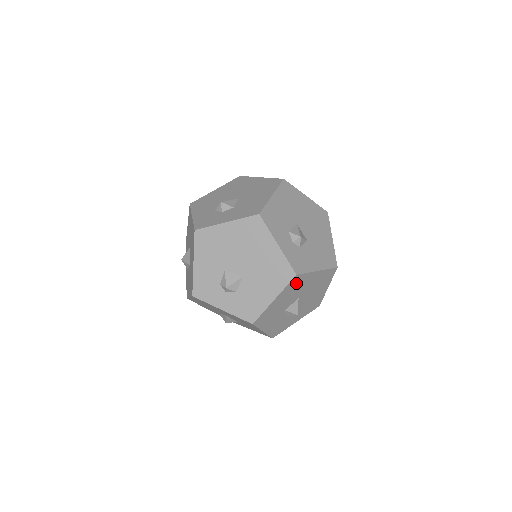
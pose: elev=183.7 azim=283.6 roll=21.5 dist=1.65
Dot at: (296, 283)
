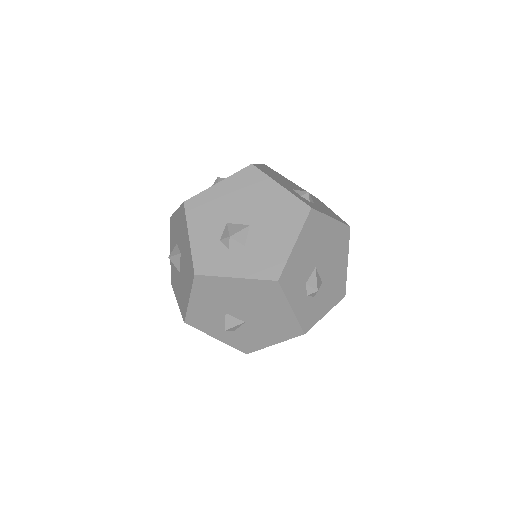
Dot at: occluded
